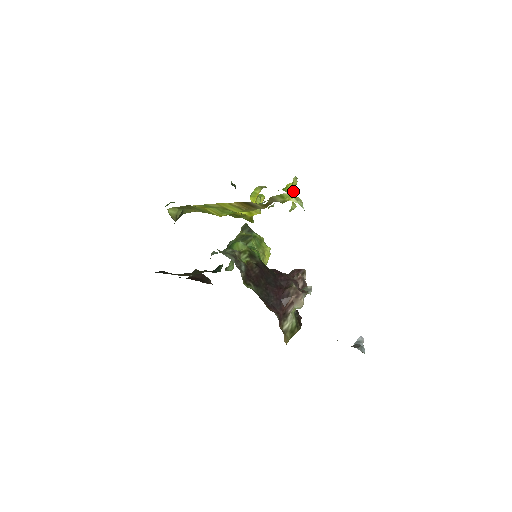
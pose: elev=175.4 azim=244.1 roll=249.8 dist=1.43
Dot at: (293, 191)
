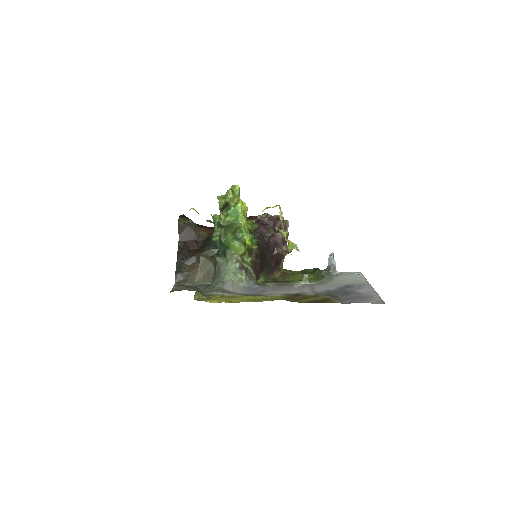
Dot at: (289, 243)
